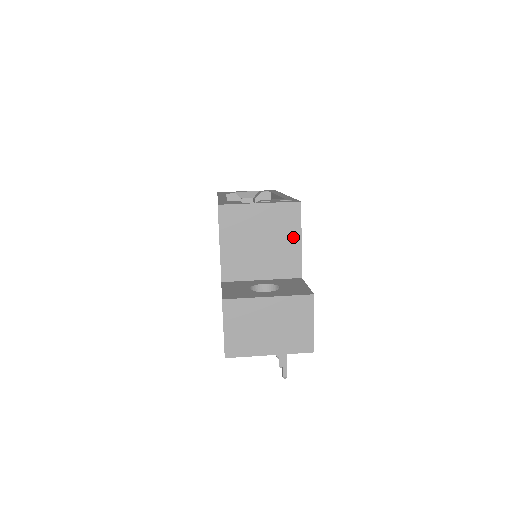
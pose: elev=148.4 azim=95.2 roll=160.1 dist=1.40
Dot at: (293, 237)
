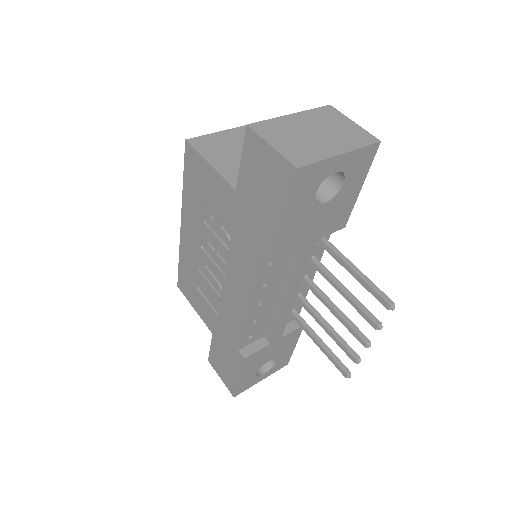
Dot at: occluded
